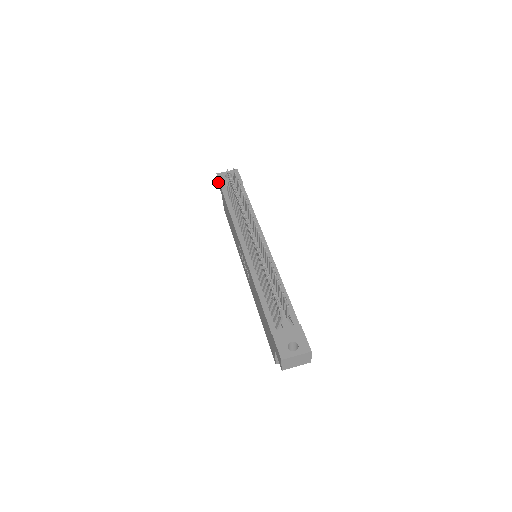
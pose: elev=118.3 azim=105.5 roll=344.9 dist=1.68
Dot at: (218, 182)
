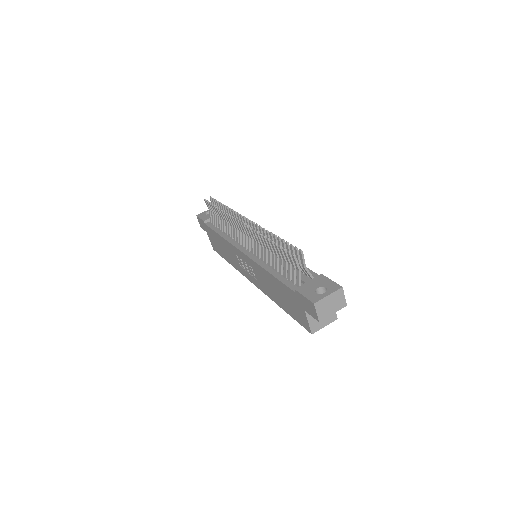
Dot at: (200, 223)
